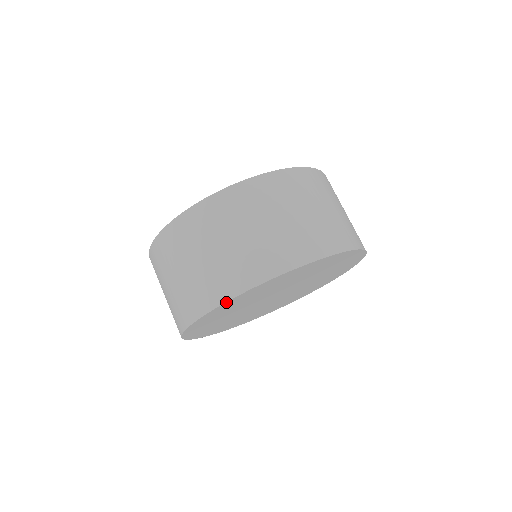
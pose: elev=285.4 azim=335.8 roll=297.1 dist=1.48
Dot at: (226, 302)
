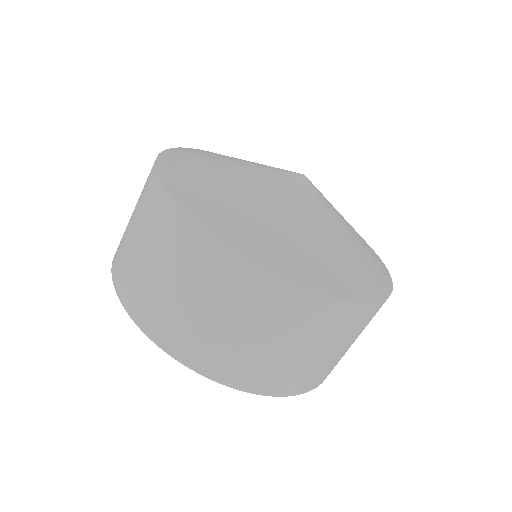
Dot at: (192, 368)
